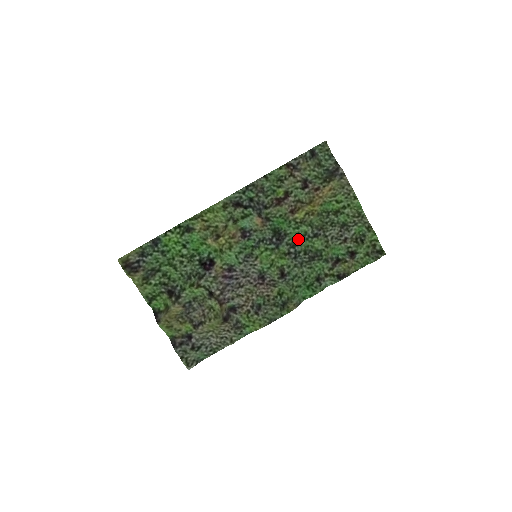
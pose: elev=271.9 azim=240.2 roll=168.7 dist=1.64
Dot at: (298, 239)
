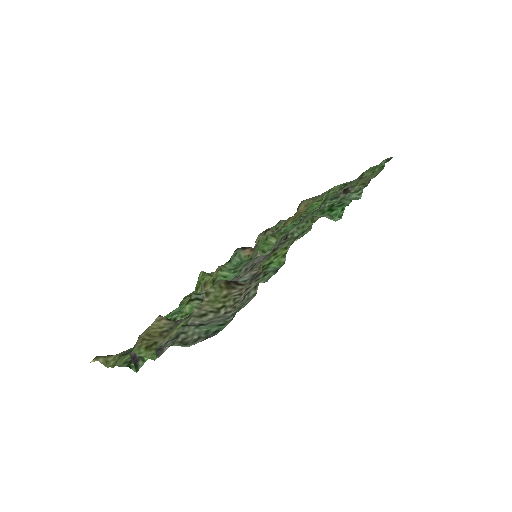
Dot at: occluded
